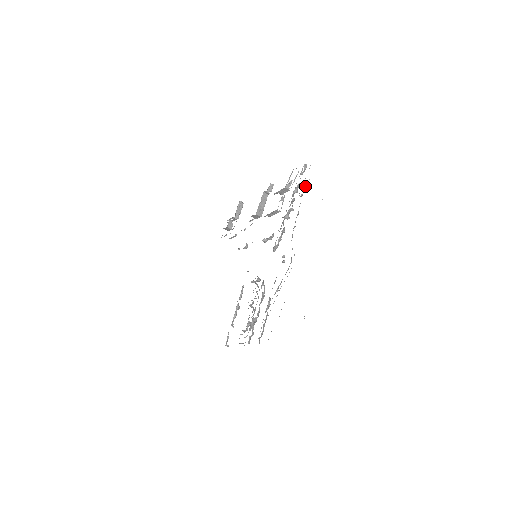
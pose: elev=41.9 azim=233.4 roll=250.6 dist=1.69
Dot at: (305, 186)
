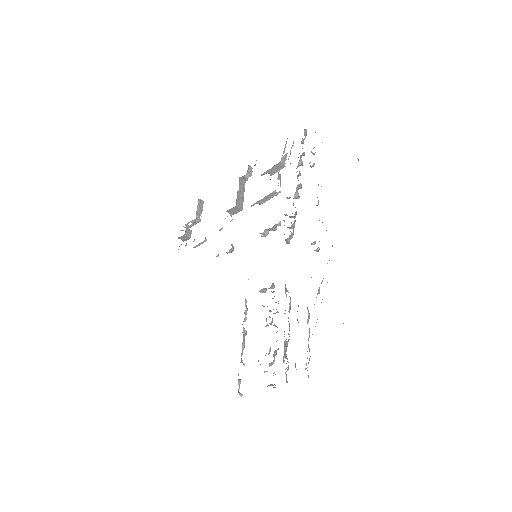
Dot at: (314, 154)
